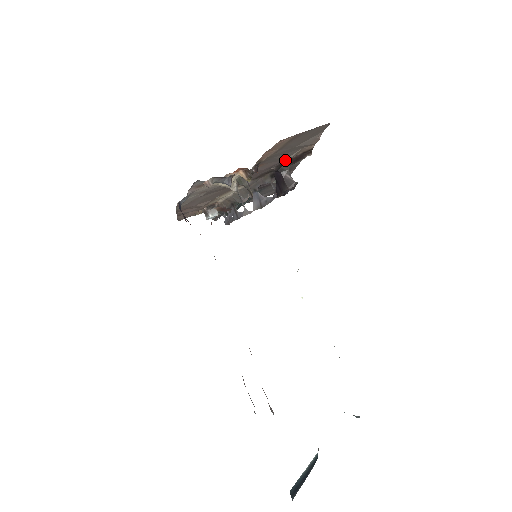
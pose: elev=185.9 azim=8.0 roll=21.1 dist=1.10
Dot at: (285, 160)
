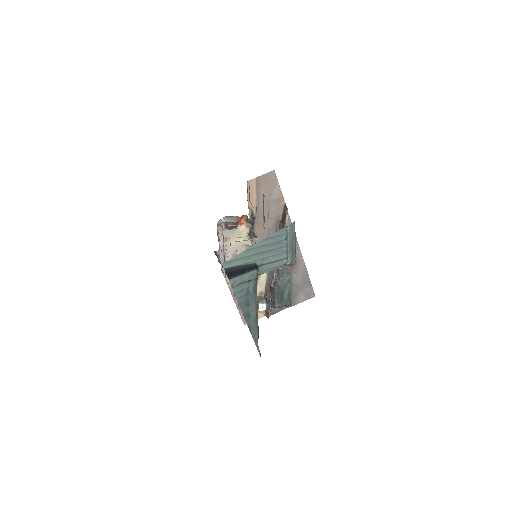
Dot at: (277, 221)
